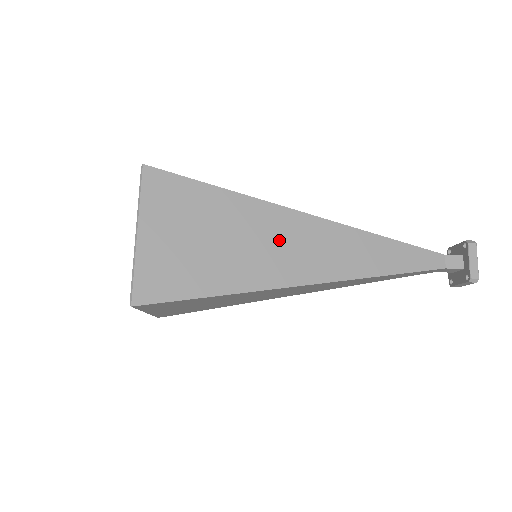
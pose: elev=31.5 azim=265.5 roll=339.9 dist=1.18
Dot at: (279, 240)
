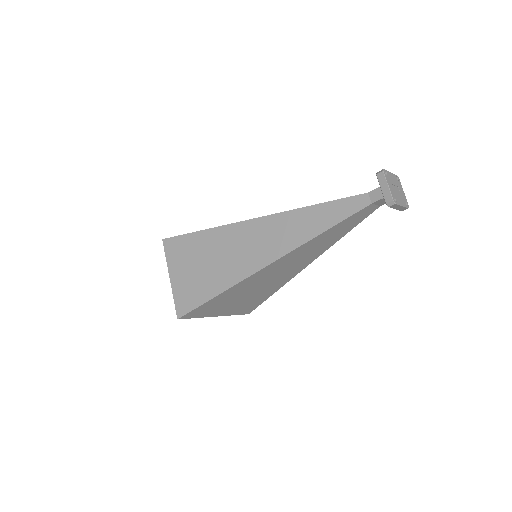
Dot at: (240, 246)
